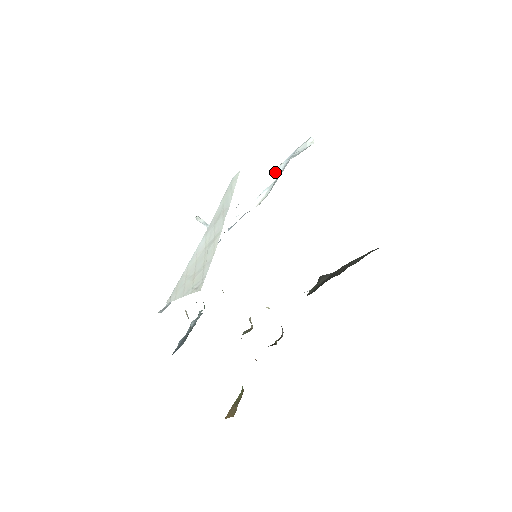
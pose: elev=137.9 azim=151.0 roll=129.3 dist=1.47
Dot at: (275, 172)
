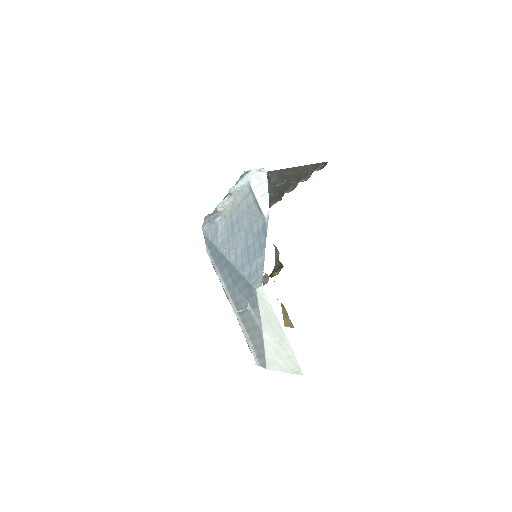
Dot at: (232, 194)
